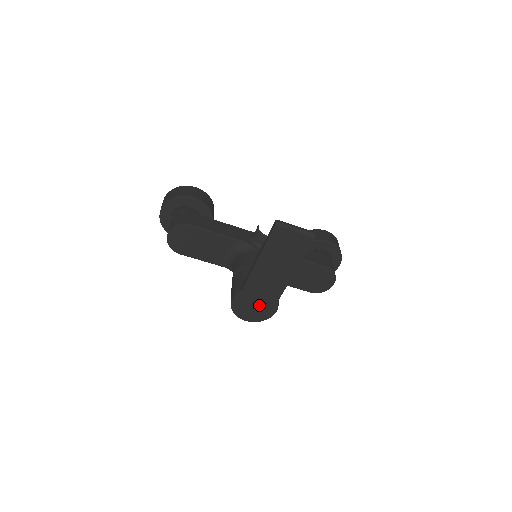
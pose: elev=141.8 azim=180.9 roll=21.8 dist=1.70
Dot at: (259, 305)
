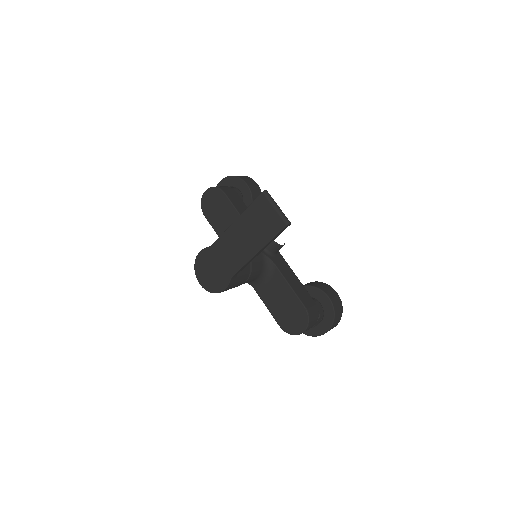
Dot at: (216, 272)
